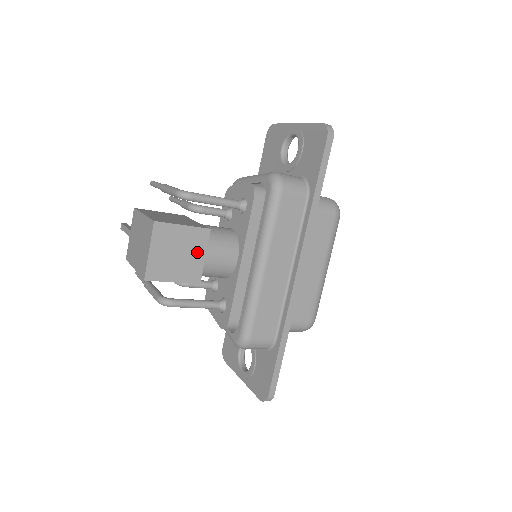
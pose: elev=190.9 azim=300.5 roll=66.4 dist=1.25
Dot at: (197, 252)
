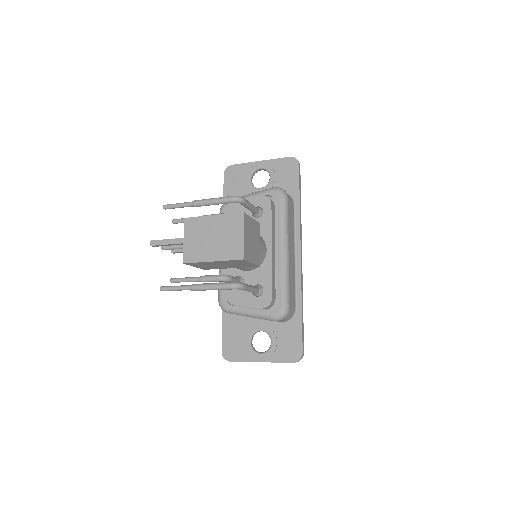
Dot at: (257, 240)
